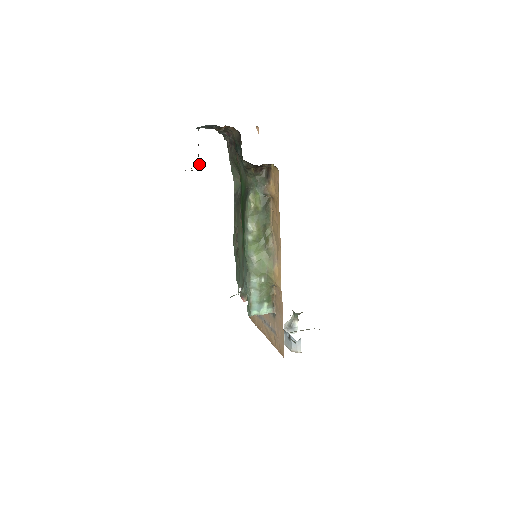
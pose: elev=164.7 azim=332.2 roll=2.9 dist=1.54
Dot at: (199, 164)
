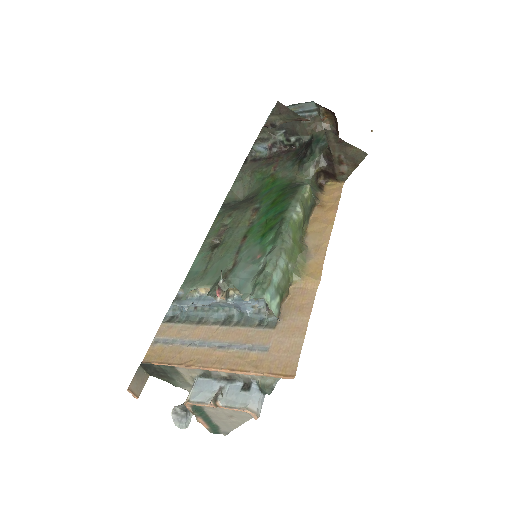
Dot at: (280, 122)
